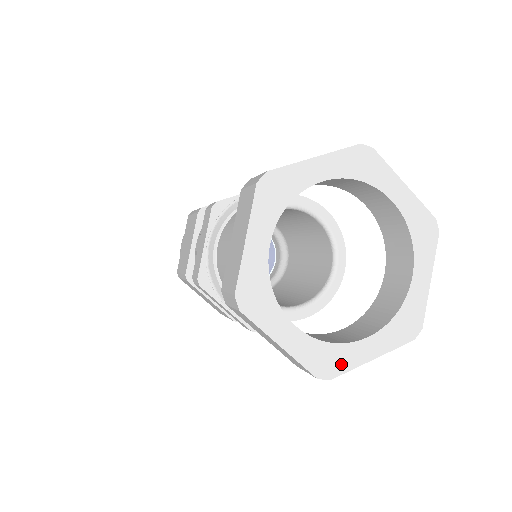
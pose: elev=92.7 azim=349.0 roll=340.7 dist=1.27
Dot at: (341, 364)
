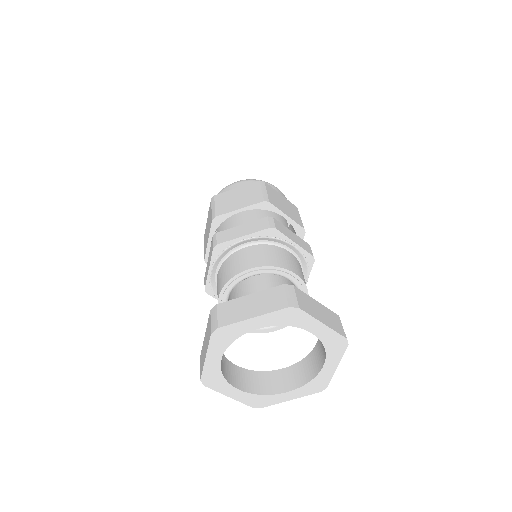
Dot at: (324, 381)
